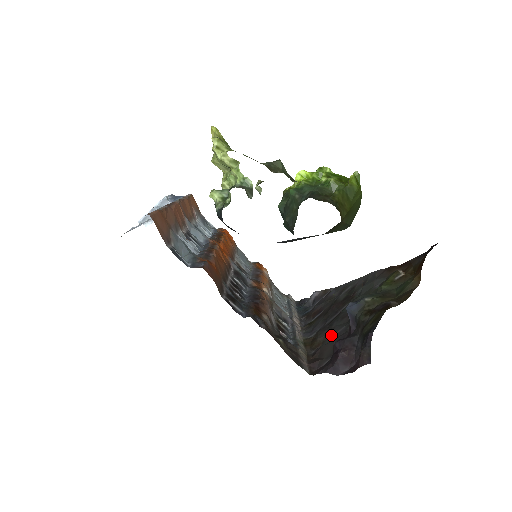
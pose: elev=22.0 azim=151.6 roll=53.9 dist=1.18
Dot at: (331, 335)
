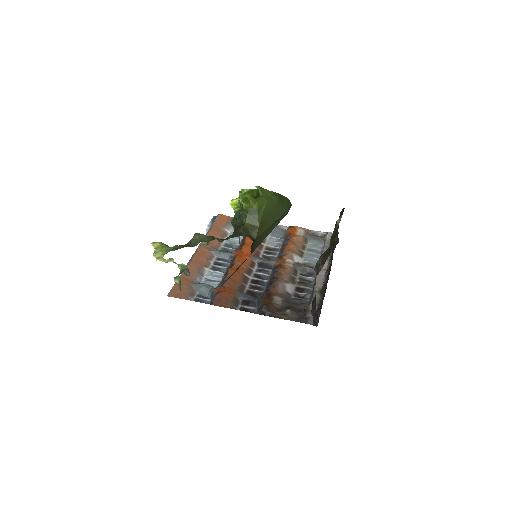
Dot at: occluded
